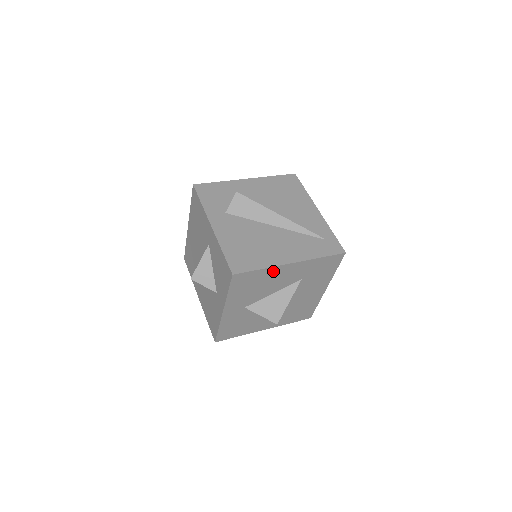
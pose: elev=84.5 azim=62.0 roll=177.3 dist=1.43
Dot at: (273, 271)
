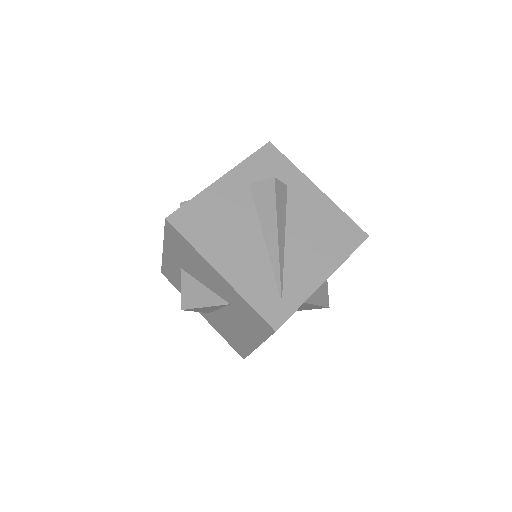
Dot at: (202, 260)
